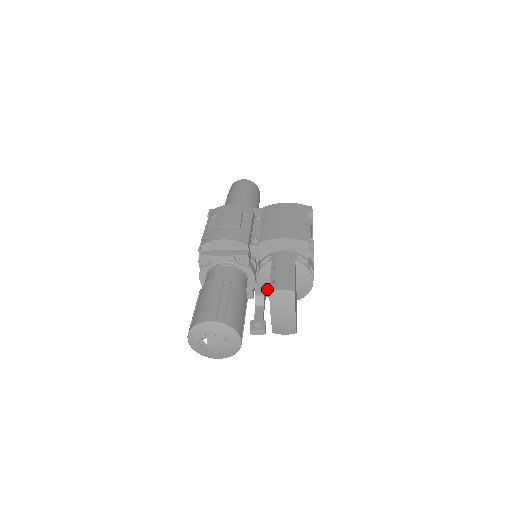
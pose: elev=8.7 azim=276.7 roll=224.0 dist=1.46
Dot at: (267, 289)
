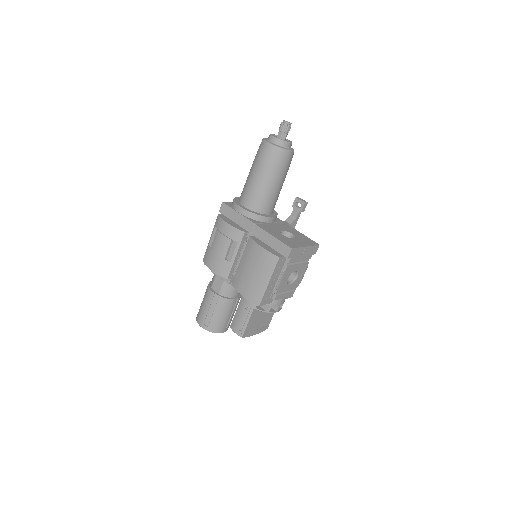
Dot at: occluded
